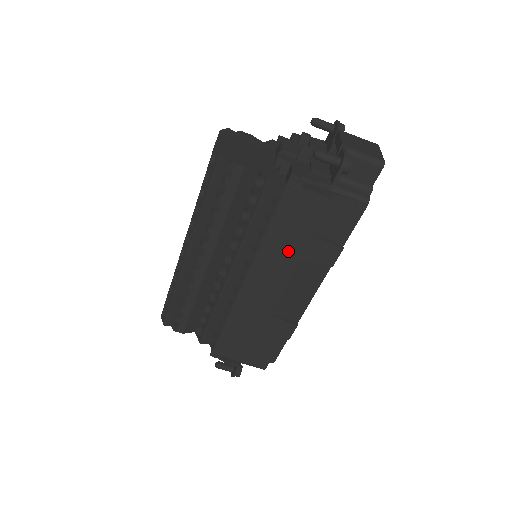
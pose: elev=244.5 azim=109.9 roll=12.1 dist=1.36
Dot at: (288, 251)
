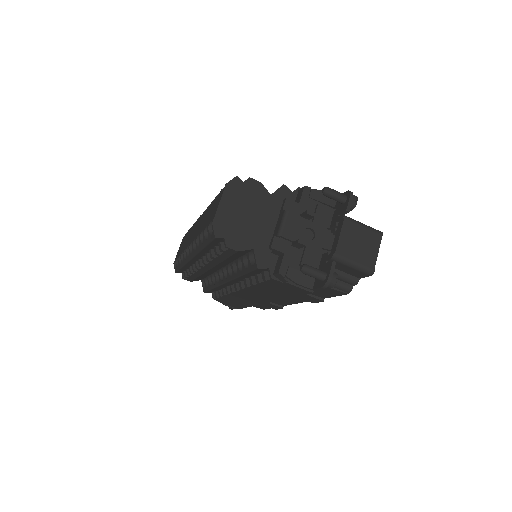
Dot at: (274, 294)
